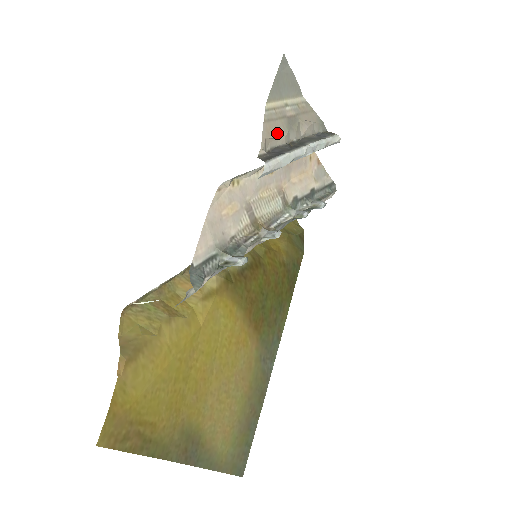
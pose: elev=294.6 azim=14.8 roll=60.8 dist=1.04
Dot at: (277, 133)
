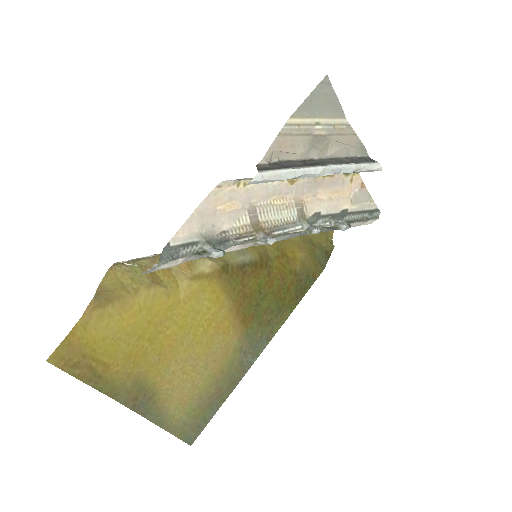
Dot at: (292, 148)
